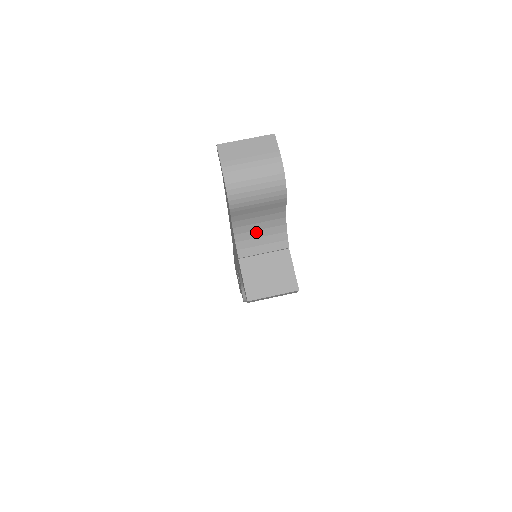
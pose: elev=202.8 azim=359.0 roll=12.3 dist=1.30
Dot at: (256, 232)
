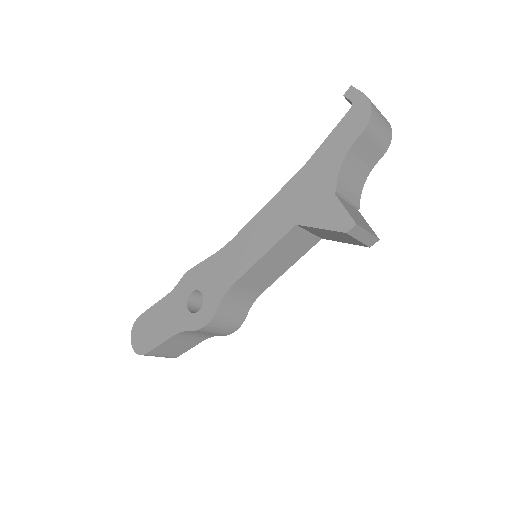
Dot at: (350, 176)
